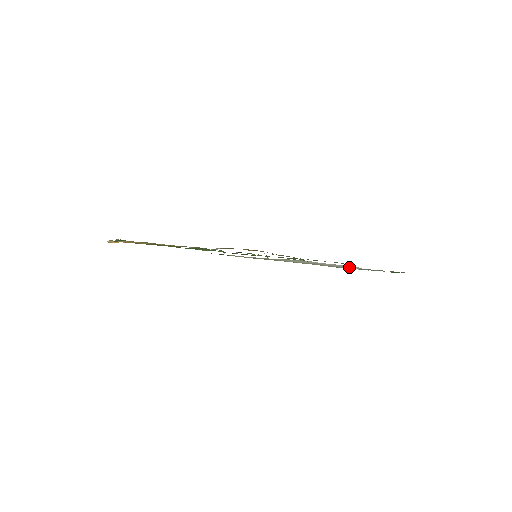
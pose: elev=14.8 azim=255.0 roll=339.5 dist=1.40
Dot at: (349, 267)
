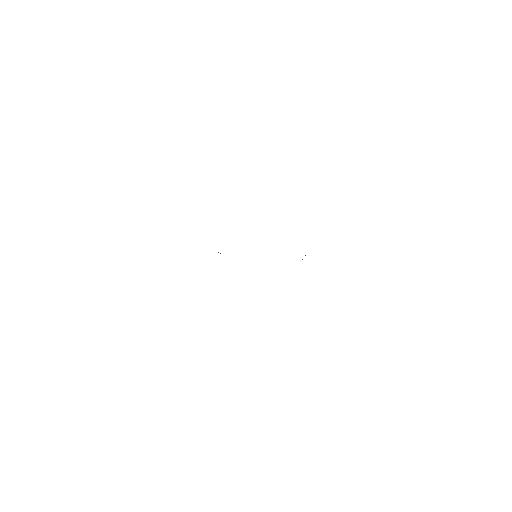
Dot at: occluded
